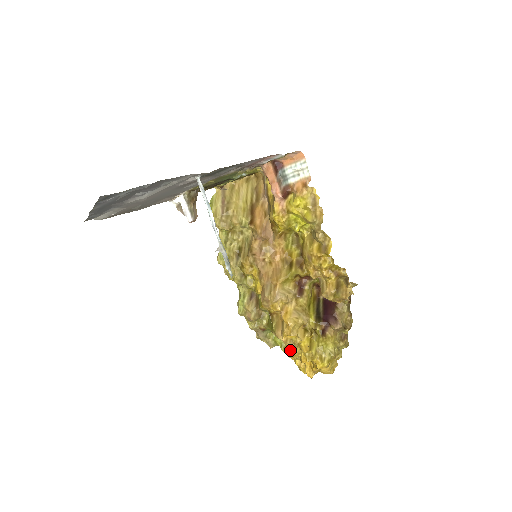
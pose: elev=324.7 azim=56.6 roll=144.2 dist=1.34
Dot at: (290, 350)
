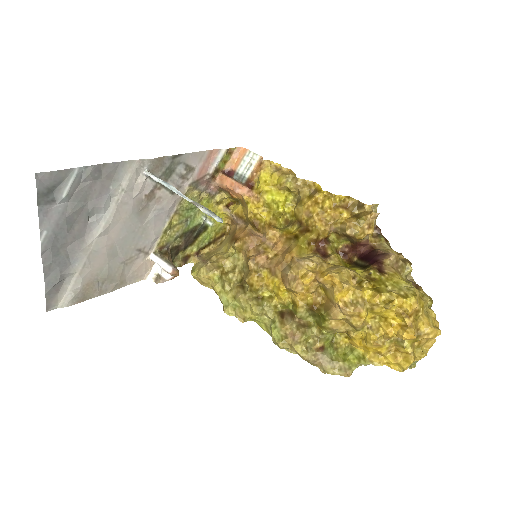
Dot at: (367, 339)
